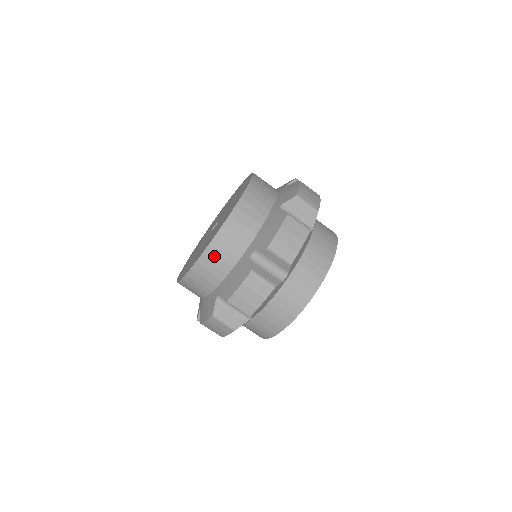
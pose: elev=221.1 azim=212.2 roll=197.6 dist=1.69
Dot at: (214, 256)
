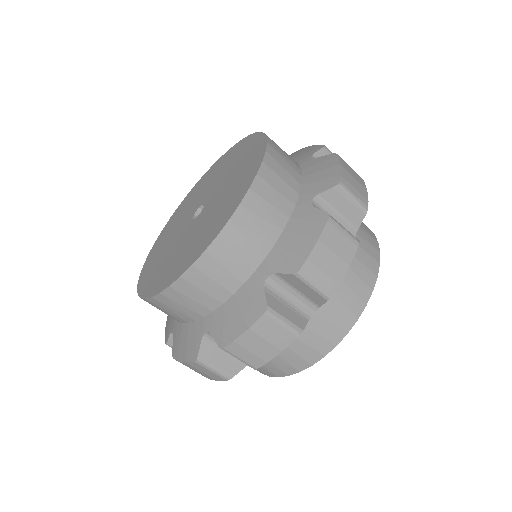
Dot at: (161, 306)
